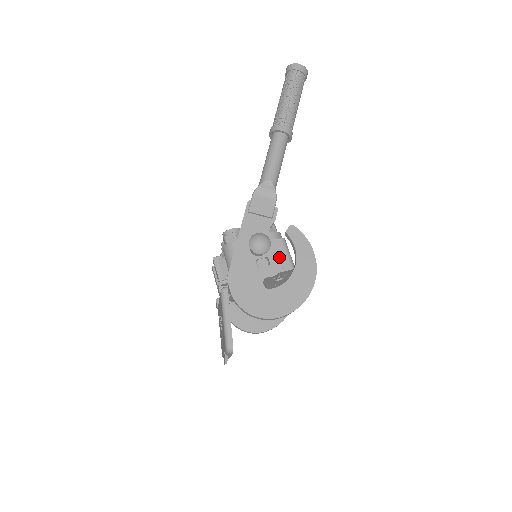
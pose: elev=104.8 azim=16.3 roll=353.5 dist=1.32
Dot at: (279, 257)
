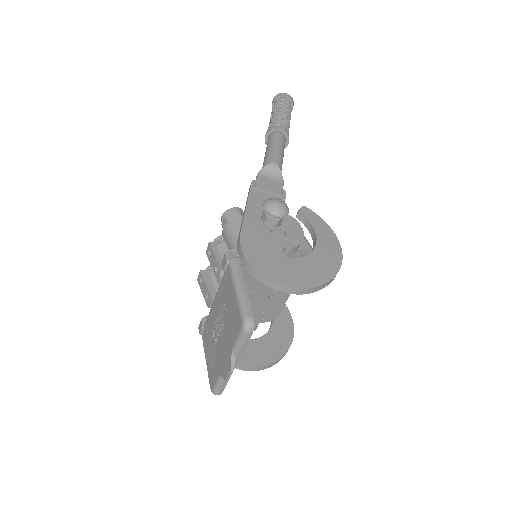
Dot at: (296, 231)
